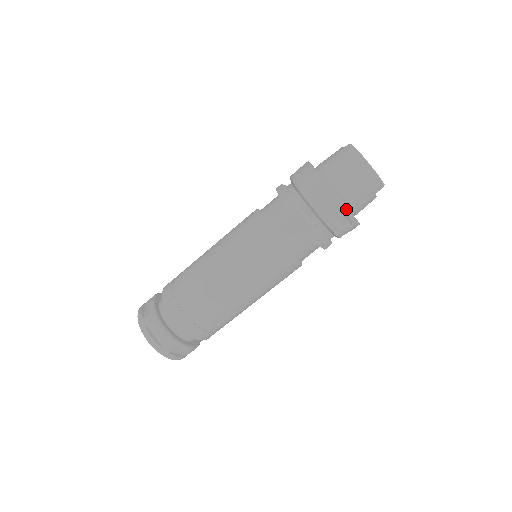
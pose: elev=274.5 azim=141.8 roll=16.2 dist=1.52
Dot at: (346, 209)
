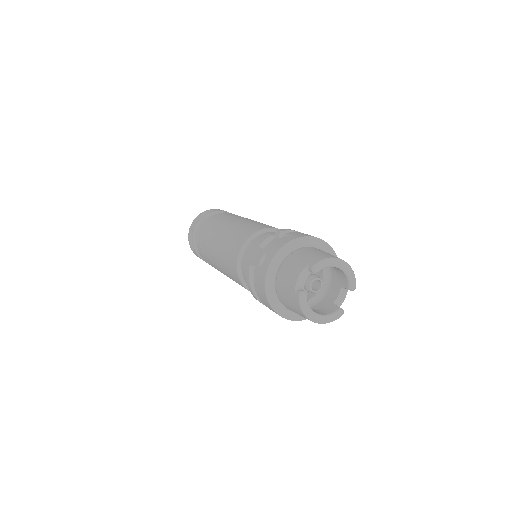
Dot at: (304, 319)
